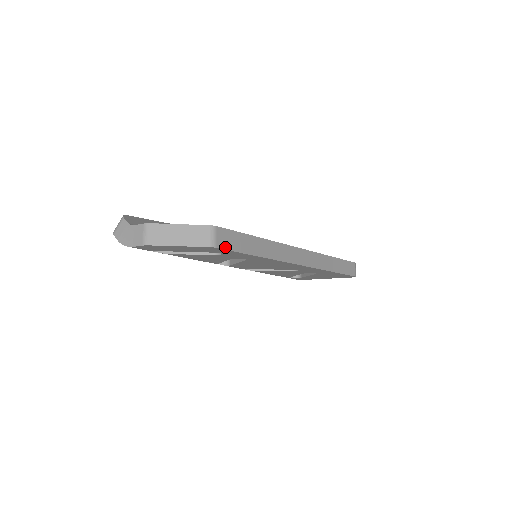
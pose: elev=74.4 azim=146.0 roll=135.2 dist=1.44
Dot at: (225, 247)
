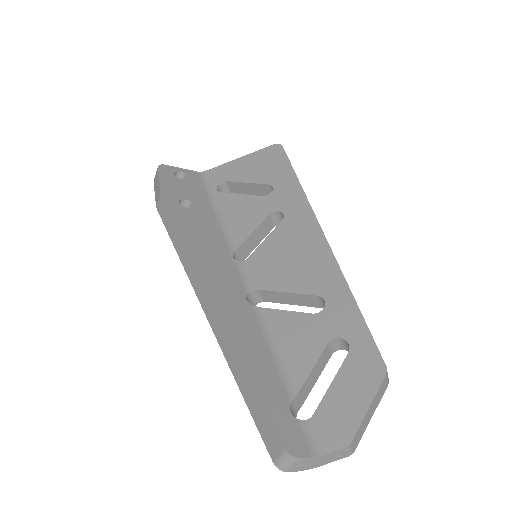
Dot at: occluded
